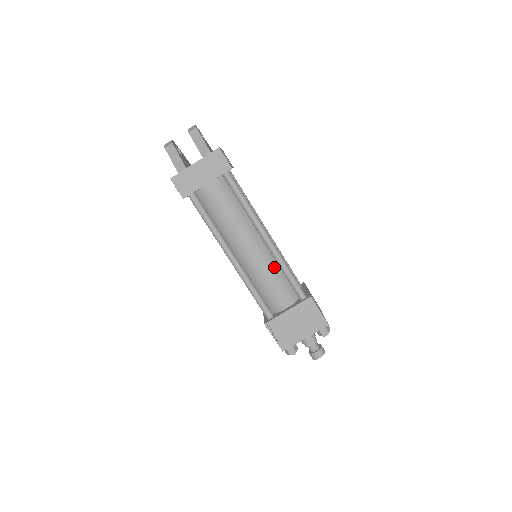
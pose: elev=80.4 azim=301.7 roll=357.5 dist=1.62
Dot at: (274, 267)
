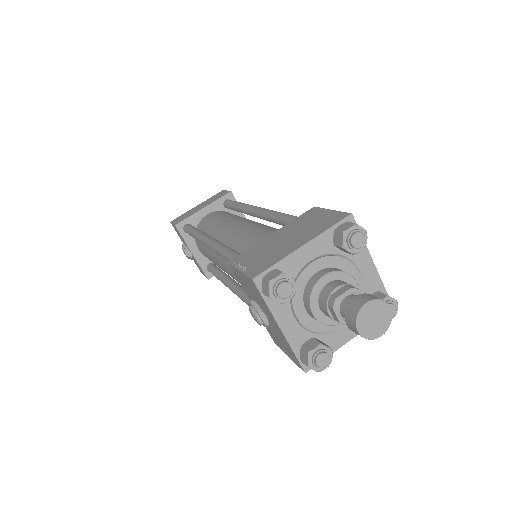
Dot at: (267, 227)
